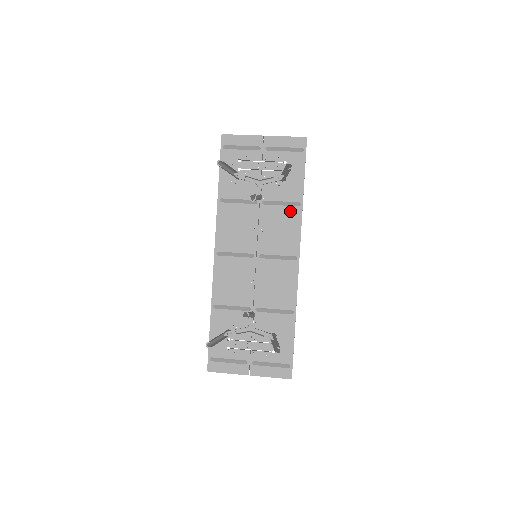
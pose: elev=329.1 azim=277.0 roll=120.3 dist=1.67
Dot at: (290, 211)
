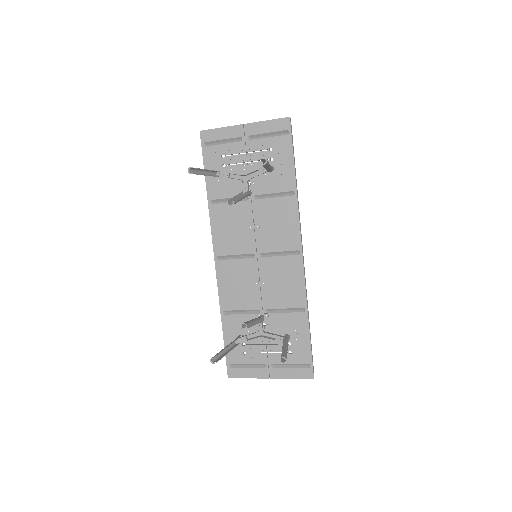
Dot at: (284, 202)
